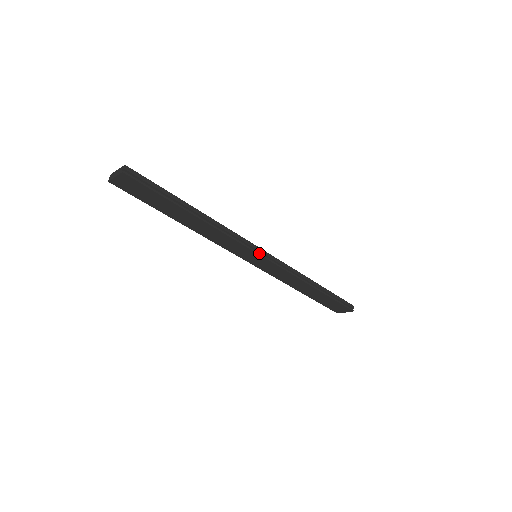
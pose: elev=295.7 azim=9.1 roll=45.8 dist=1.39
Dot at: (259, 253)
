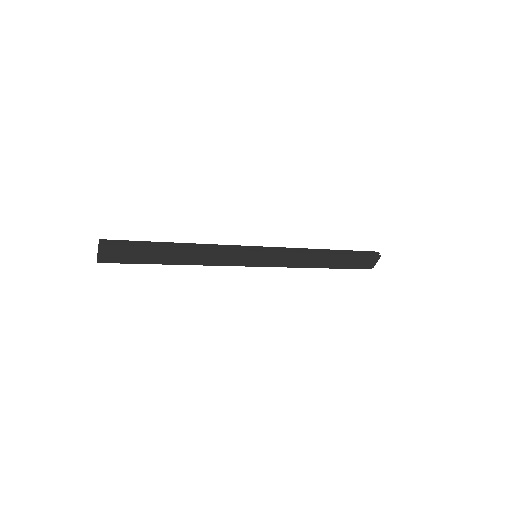
Dot at: (254, 250)
